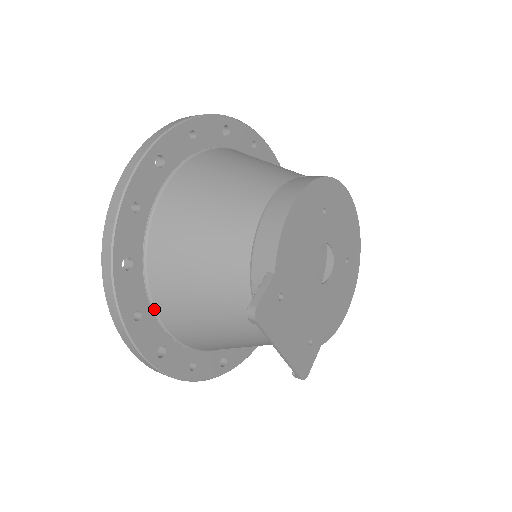
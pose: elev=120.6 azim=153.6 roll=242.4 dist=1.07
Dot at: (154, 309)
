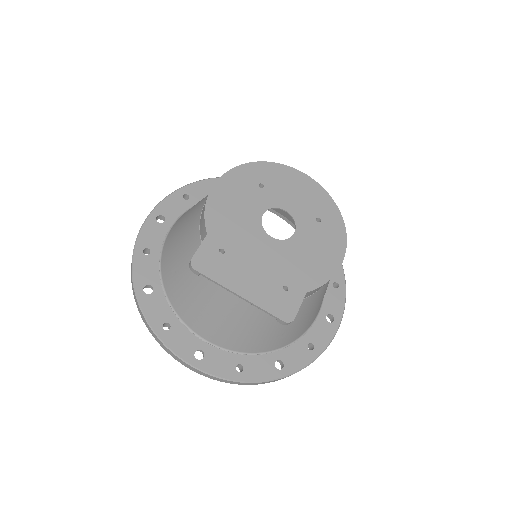
Dot at: (181, 320)
